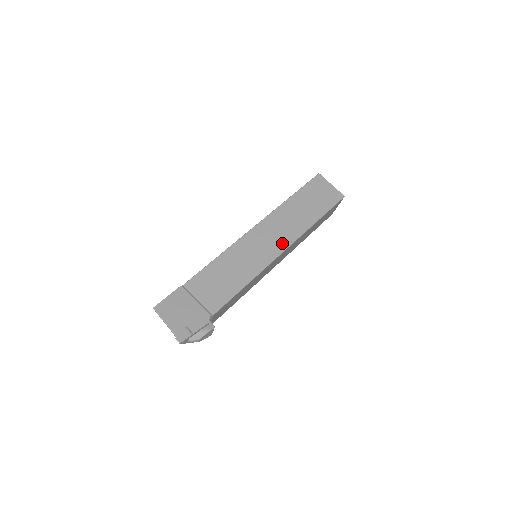
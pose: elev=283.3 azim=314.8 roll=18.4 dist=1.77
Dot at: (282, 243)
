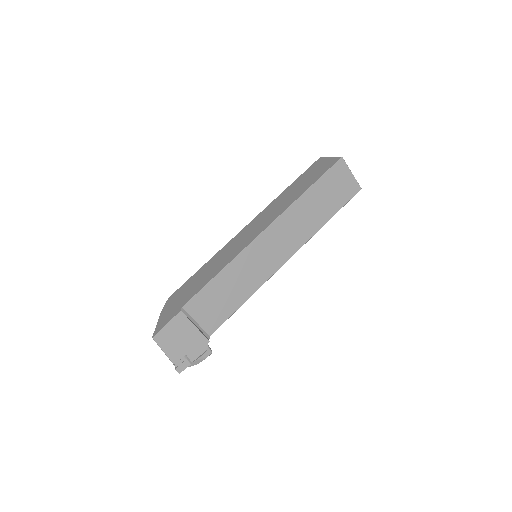
Dot at: (287, 252)
